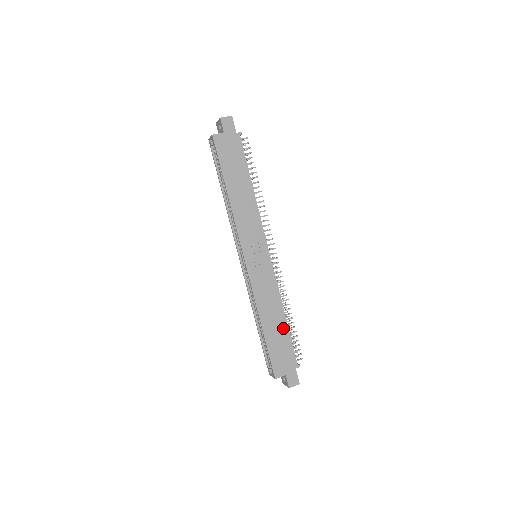
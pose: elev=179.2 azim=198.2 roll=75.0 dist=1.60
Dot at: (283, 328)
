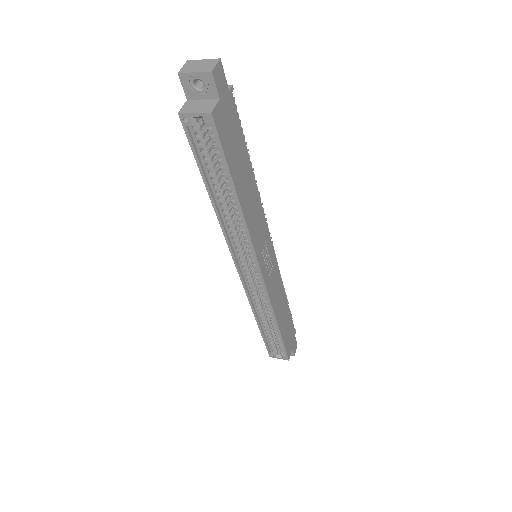
Dot at: (287, 311)
